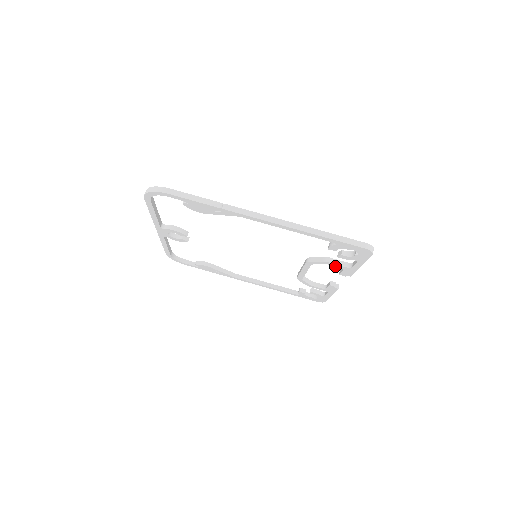
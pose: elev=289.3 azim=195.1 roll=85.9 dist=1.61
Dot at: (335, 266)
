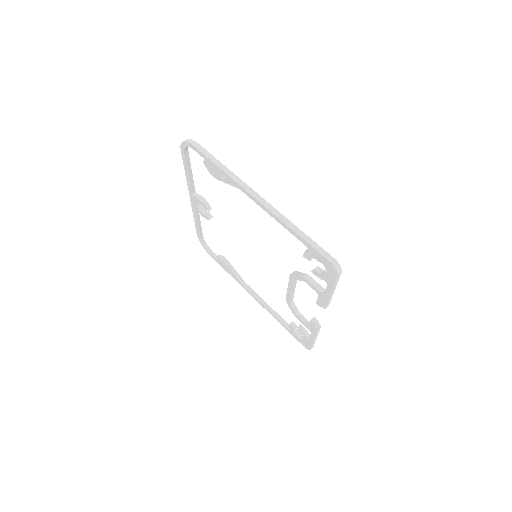
Dot at: (312, 287)
